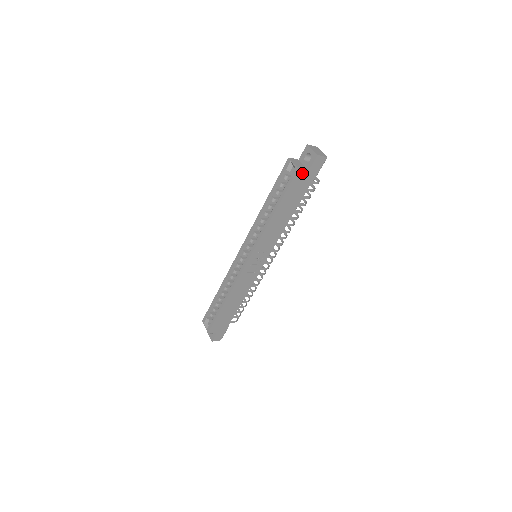
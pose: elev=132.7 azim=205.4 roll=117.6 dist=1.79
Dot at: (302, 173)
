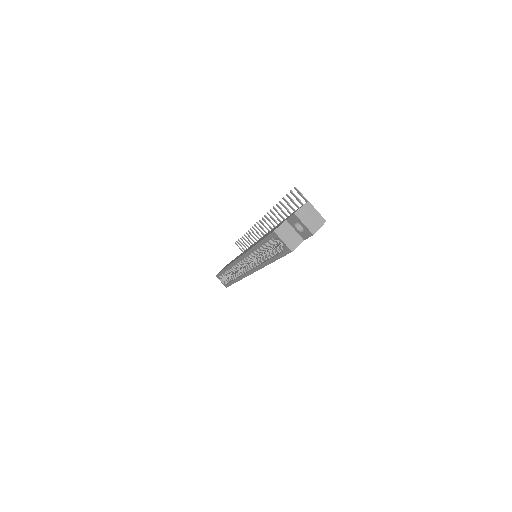
Dot at: (296, 246)
